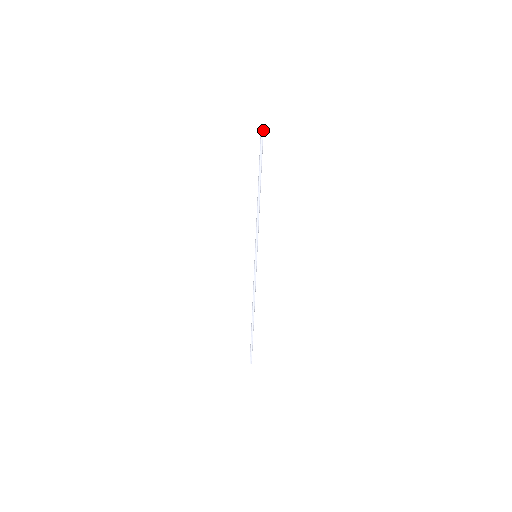
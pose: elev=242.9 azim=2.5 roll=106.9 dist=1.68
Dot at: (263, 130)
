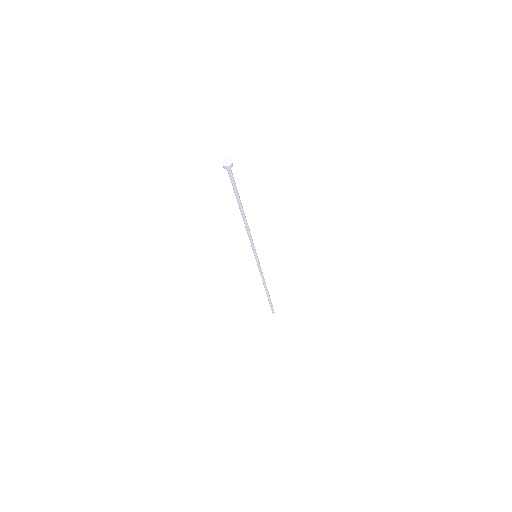
Dot at: (227, 168)
